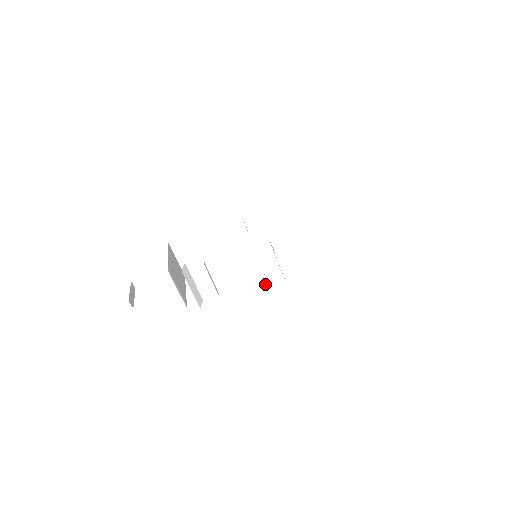
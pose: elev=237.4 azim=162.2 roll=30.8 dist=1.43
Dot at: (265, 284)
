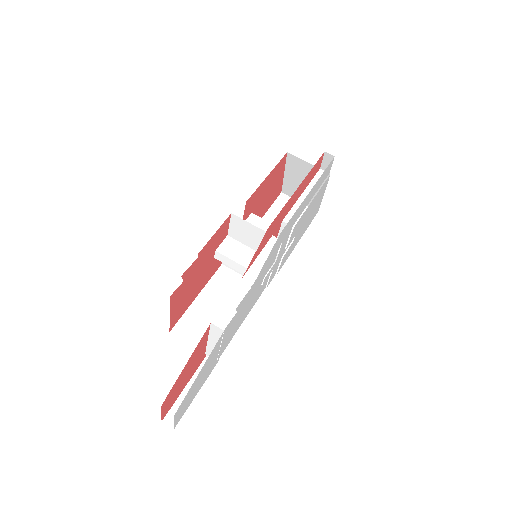
Dot at: occluded
